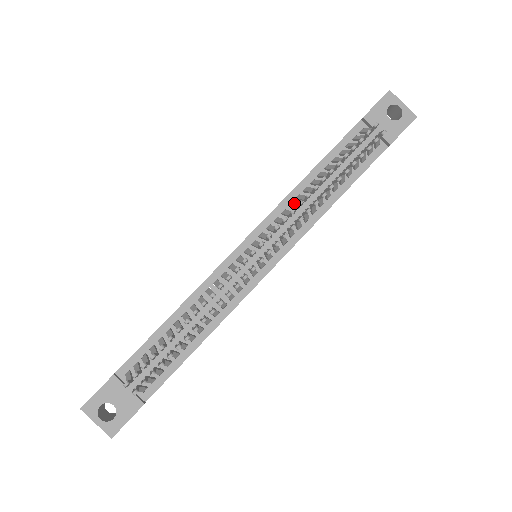
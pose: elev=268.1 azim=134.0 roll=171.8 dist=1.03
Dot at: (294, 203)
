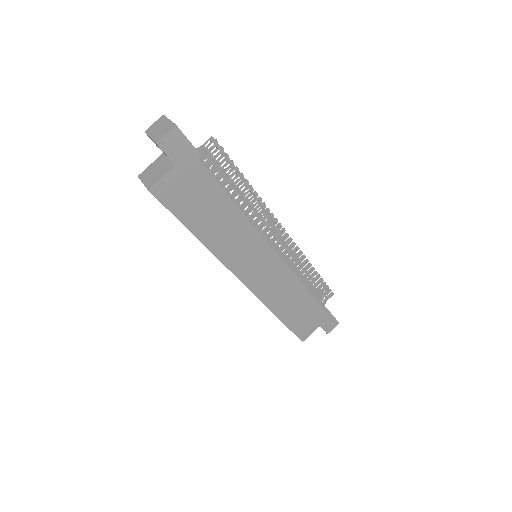
Dot at: (288, 262)
